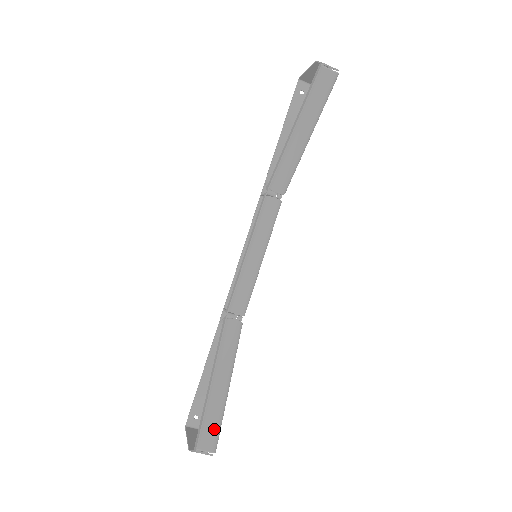
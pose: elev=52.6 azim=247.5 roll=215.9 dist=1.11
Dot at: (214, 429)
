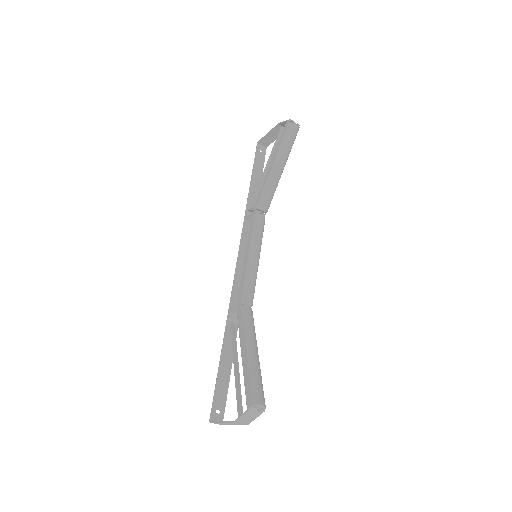
Dot at: (260, 388)
